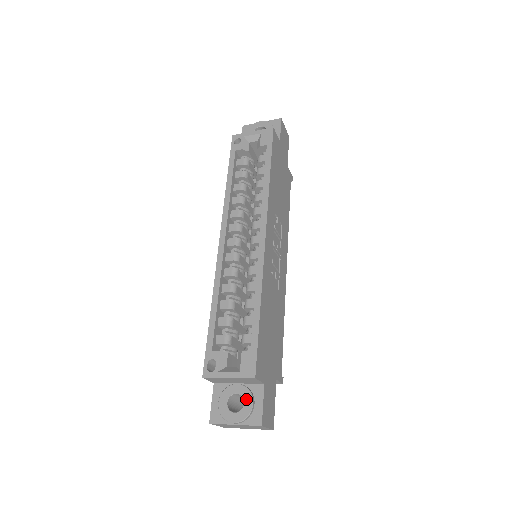
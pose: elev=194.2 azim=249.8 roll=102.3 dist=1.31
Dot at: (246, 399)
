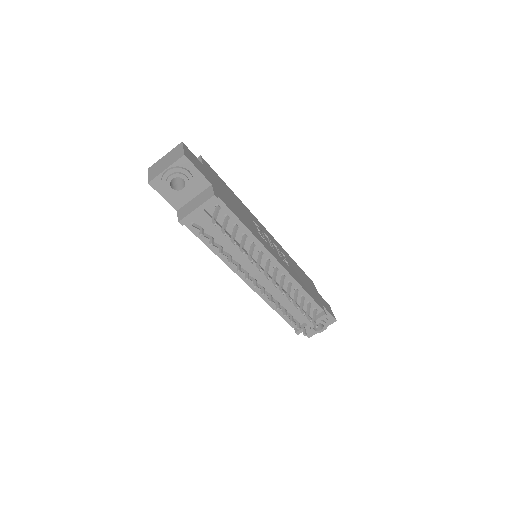
Dot at: occluded
